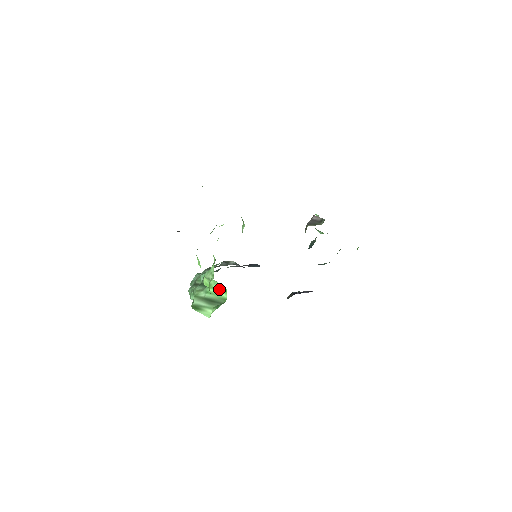
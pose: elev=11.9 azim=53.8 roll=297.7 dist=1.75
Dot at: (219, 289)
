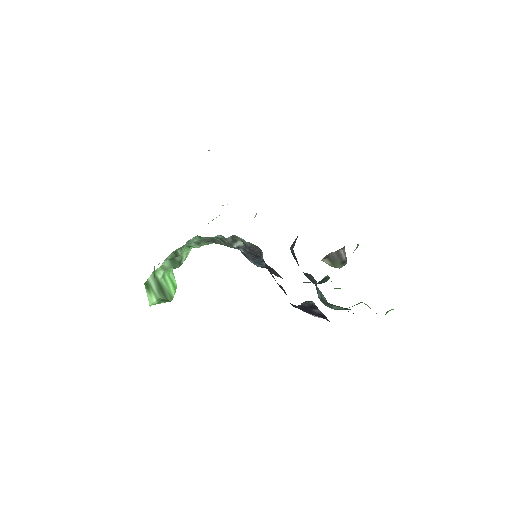
Dot at: (173, 282)
